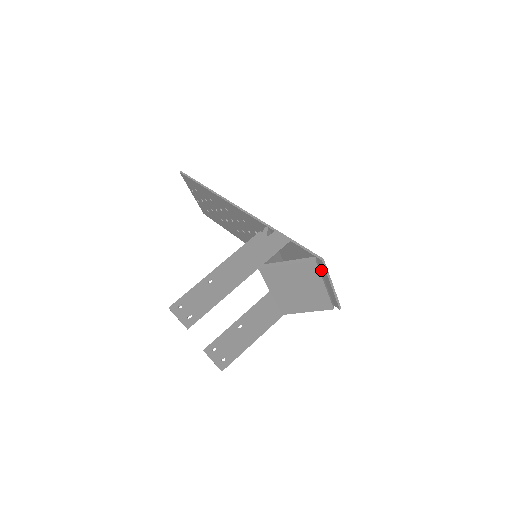
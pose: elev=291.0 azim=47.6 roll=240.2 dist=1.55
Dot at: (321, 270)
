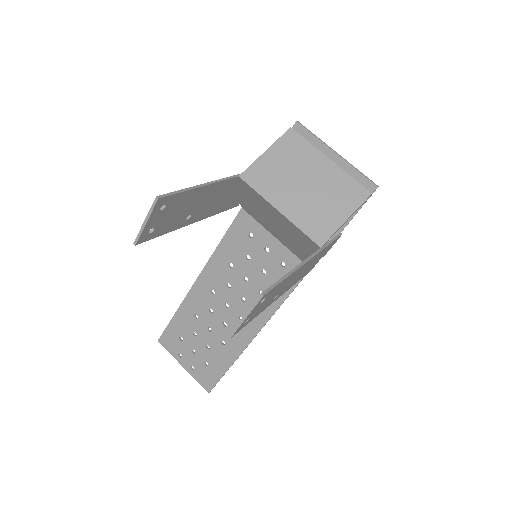
Dot at: (310, 145)
